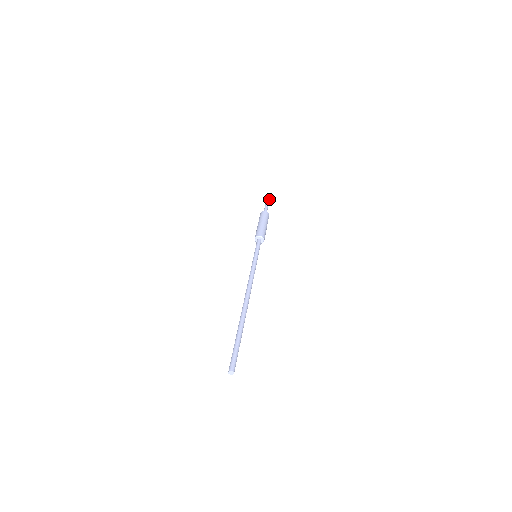
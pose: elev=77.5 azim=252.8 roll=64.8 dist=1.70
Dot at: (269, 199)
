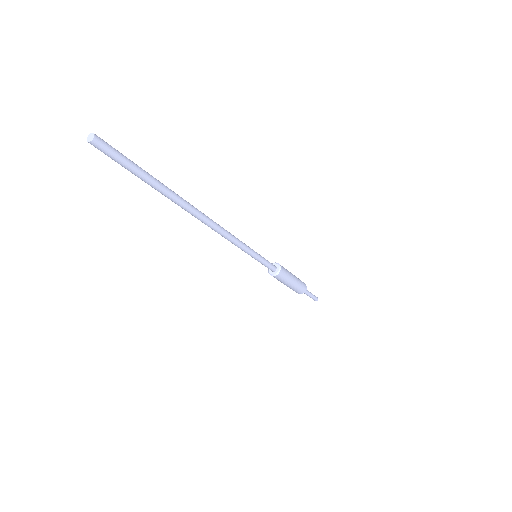
Dot at: occluded
